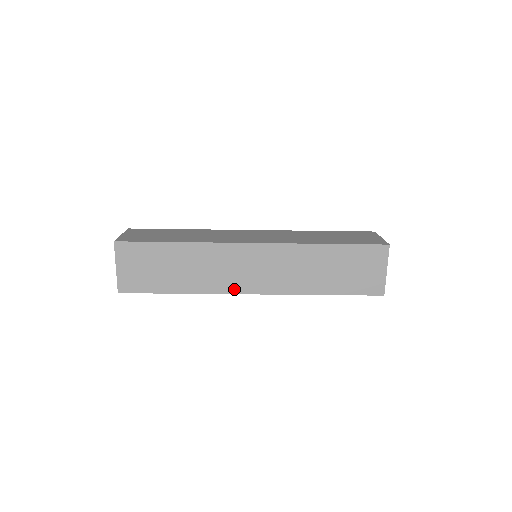
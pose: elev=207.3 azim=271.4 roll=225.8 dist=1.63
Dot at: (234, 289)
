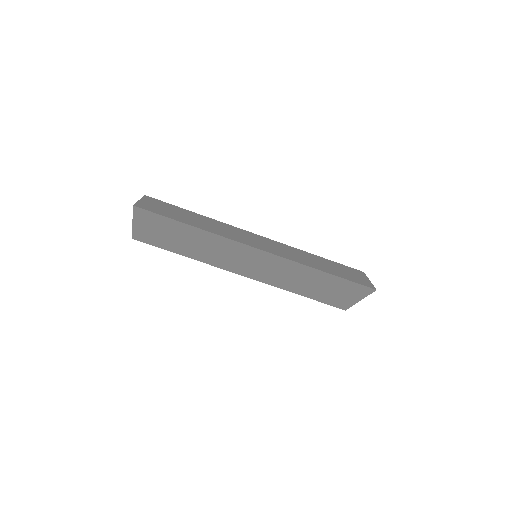
Dot at: (243, 242)
